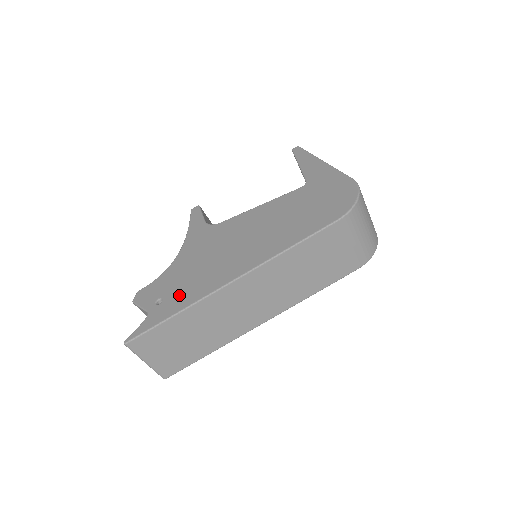
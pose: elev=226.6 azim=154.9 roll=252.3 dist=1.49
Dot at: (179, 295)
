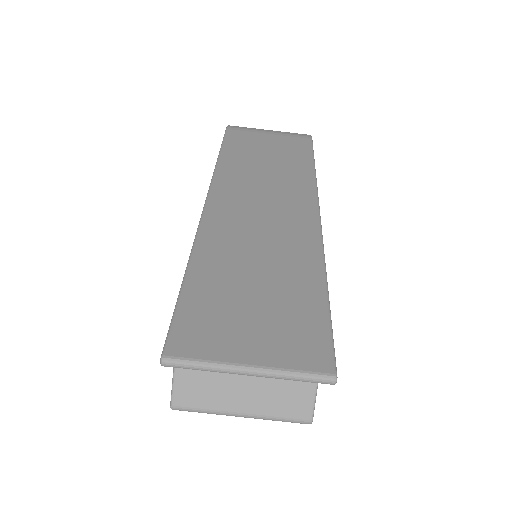
Dot at: occluded
